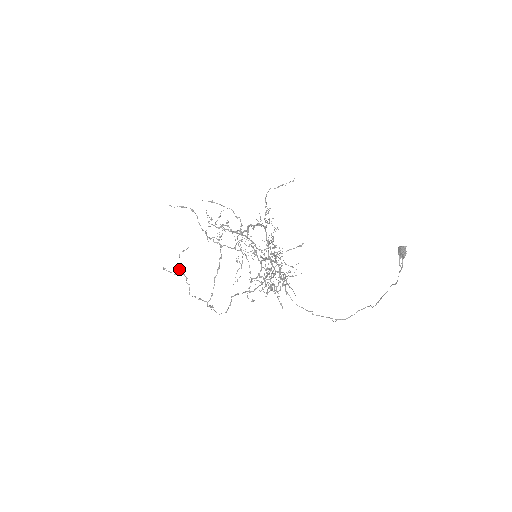
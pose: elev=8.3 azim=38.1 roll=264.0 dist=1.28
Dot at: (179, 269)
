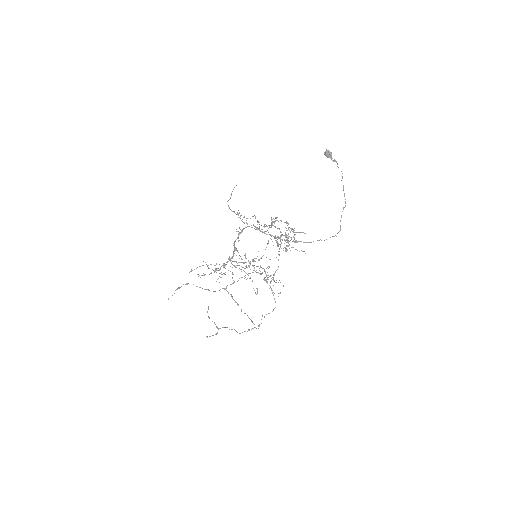
Dot at: (216, 327)
